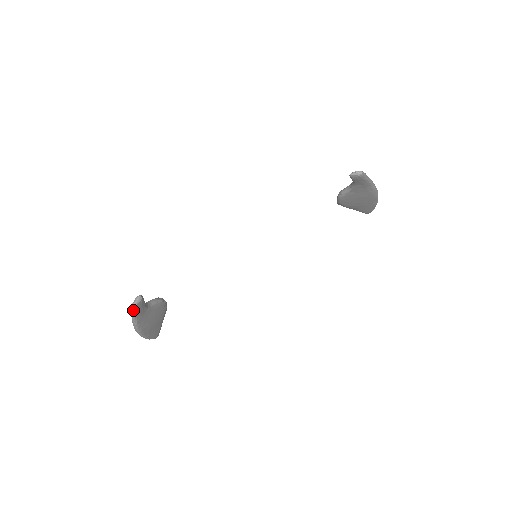
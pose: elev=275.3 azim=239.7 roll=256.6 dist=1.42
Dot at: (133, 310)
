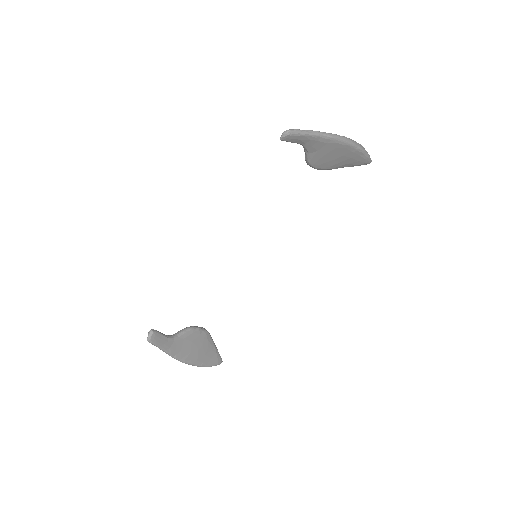
Dot at: (153, 344)
